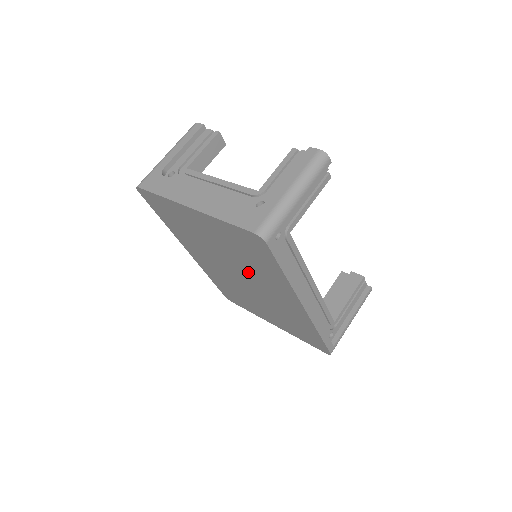
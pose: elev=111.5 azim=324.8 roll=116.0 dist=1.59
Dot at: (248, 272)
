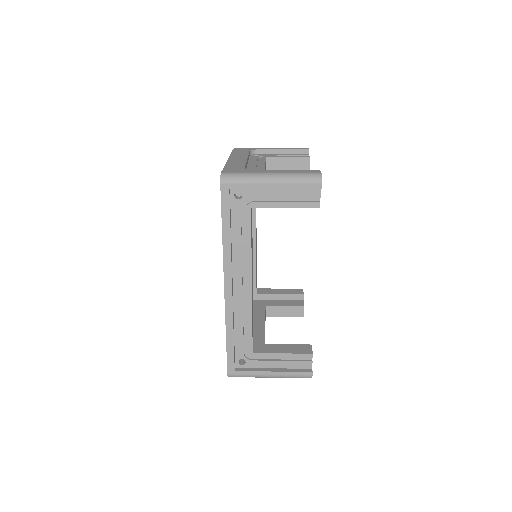
Dot at: occluded
